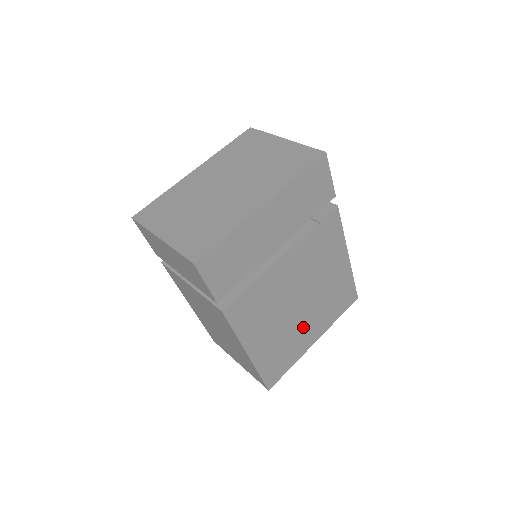
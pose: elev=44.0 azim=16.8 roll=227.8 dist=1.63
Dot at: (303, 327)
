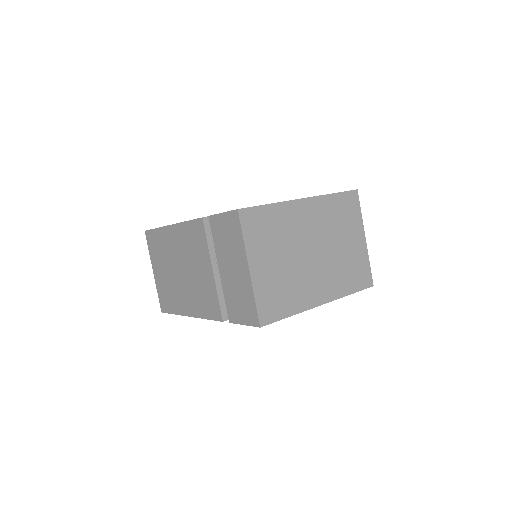
Dot at: occluded
